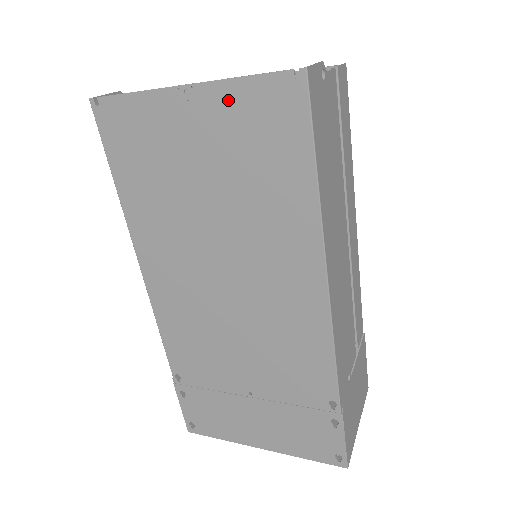
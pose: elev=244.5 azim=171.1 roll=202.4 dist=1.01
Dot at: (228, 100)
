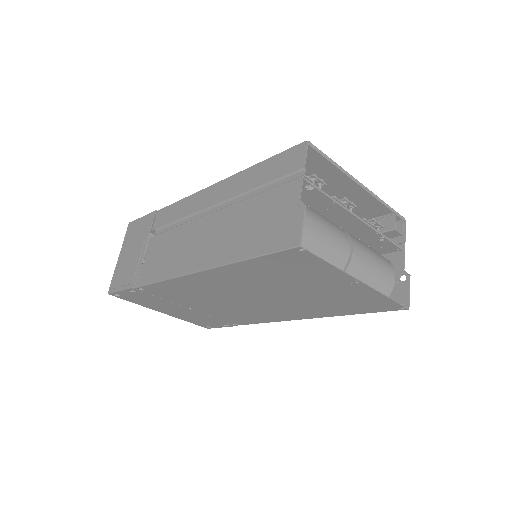
Dot at: (368, 294)
